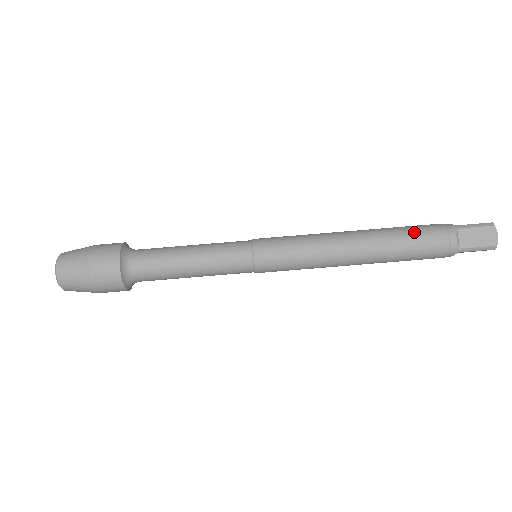
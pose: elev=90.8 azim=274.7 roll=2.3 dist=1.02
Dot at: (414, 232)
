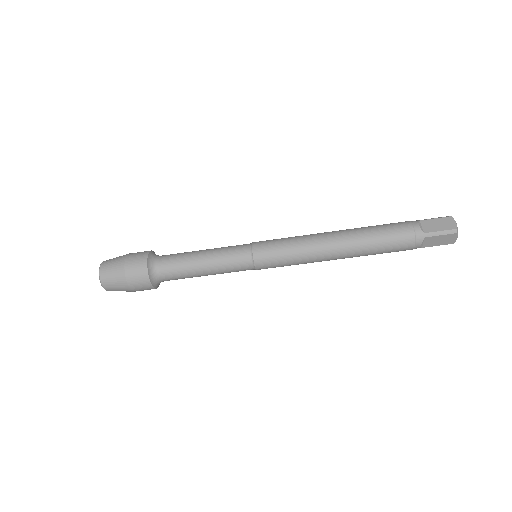
Dot at: (387, 243)
